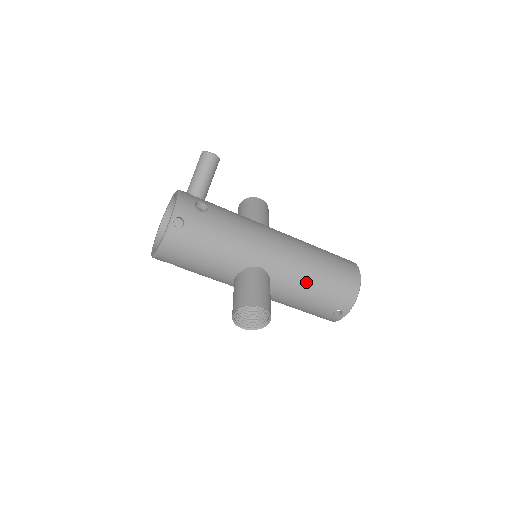
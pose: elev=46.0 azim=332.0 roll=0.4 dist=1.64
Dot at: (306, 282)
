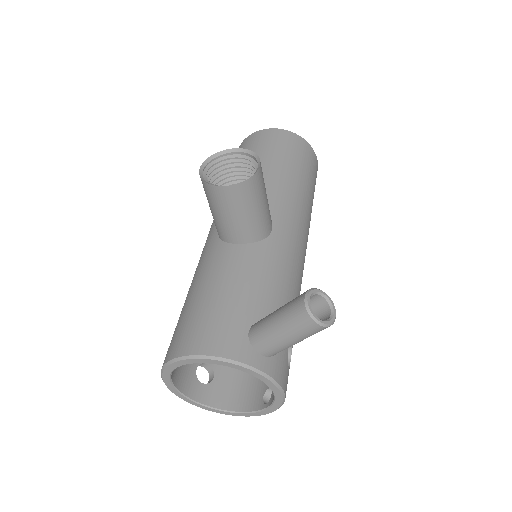
Dot at: occluded
